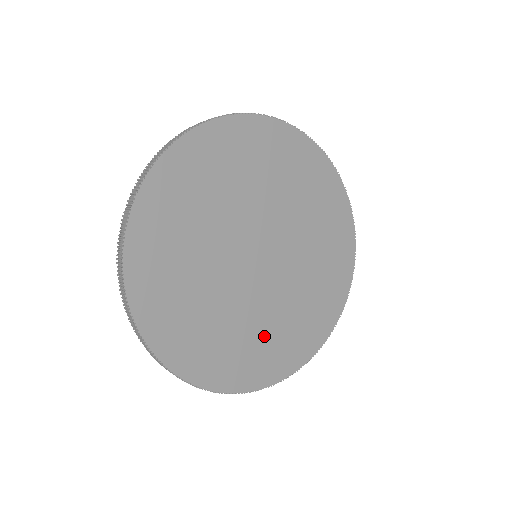
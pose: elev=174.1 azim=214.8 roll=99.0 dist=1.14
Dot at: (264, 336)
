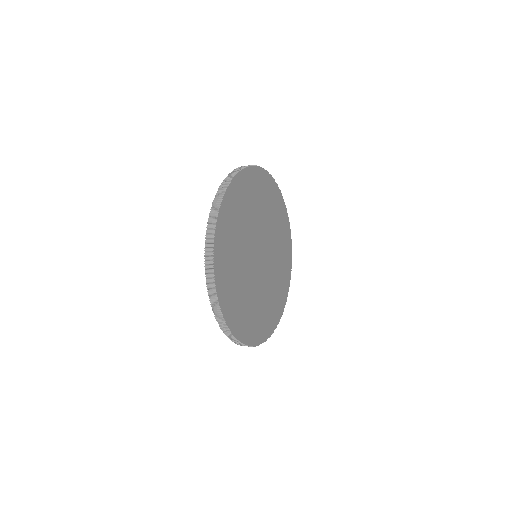
Dot at: (250, 307)
